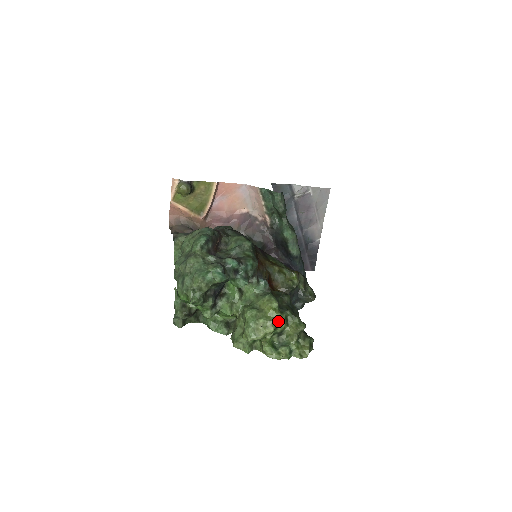
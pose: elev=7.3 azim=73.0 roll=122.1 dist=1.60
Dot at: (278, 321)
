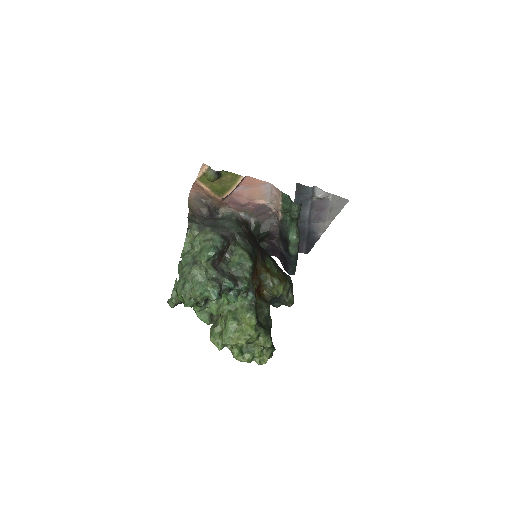
Dot at: (251, 337)
